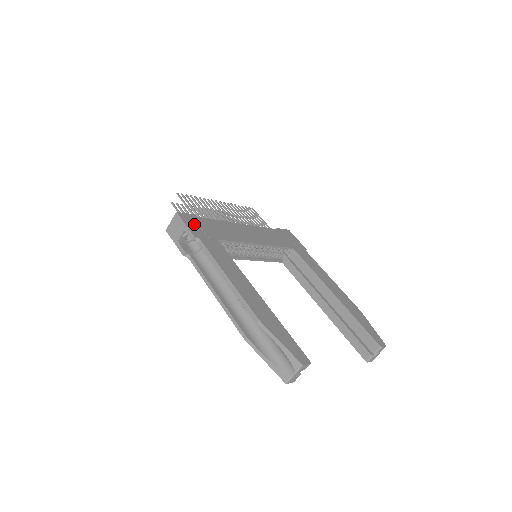
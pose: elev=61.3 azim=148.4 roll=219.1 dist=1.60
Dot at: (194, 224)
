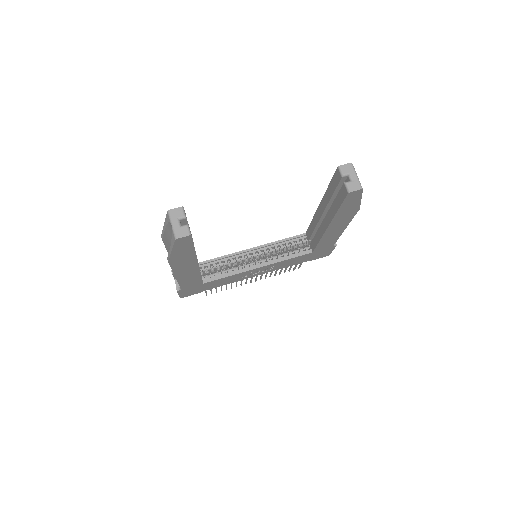
Dot at: occluded
